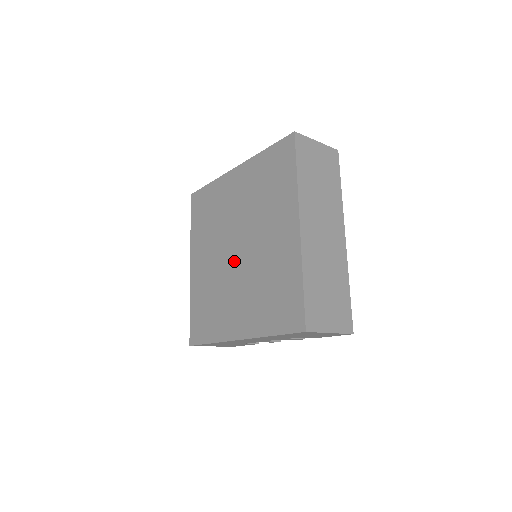
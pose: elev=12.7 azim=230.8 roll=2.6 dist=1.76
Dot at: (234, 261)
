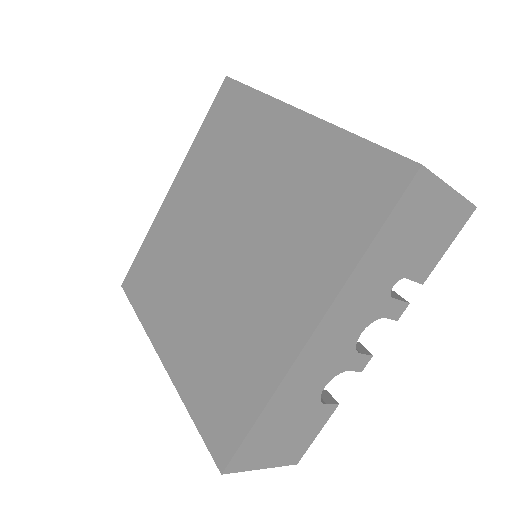
Dot at: (229, 259)
